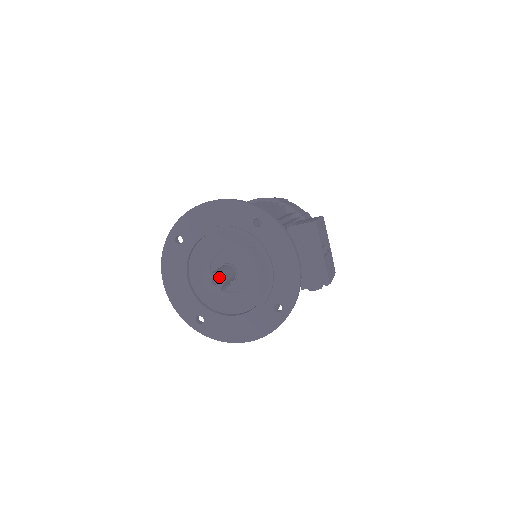
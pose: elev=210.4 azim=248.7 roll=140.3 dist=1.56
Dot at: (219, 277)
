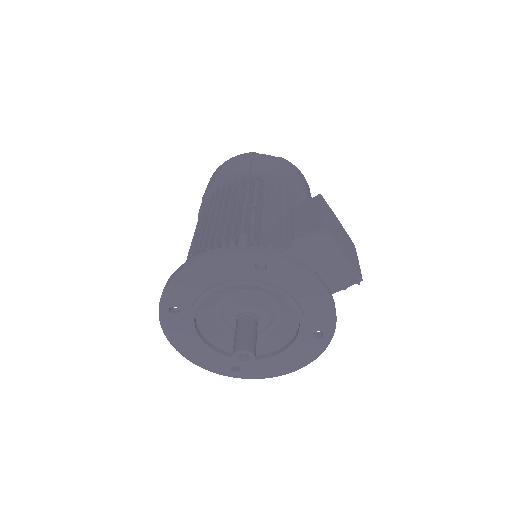
Dot at: (248, 352)
